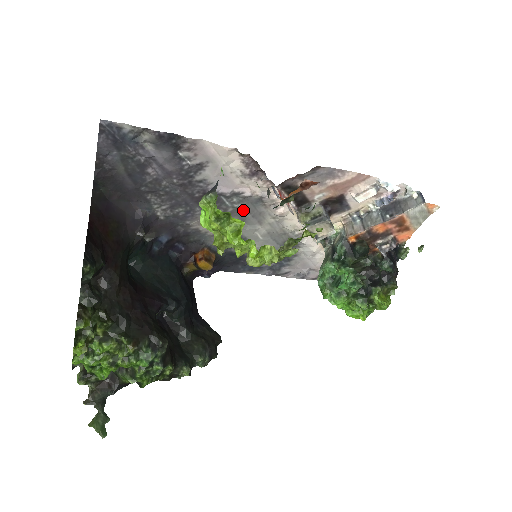
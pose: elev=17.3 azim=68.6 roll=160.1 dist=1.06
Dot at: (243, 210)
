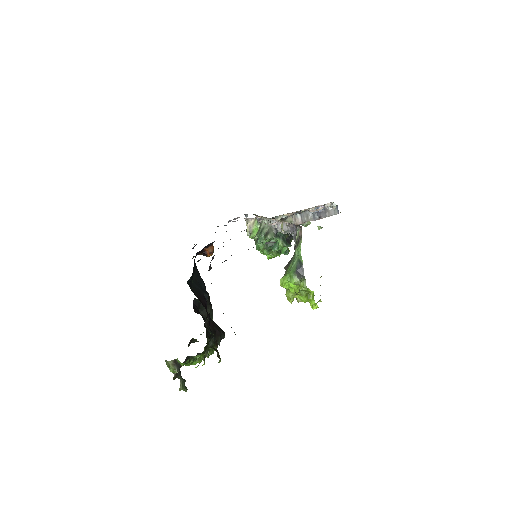
Dot at: occluded
